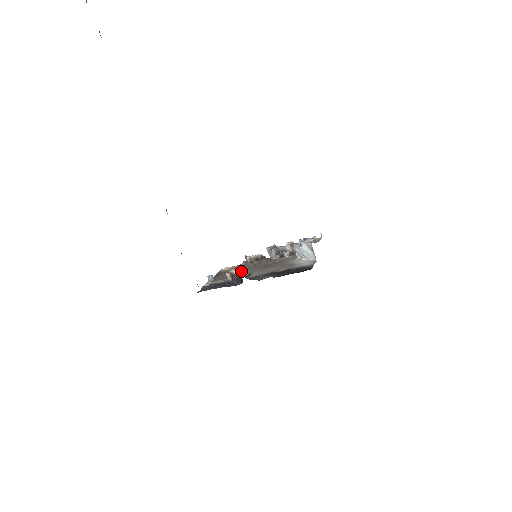
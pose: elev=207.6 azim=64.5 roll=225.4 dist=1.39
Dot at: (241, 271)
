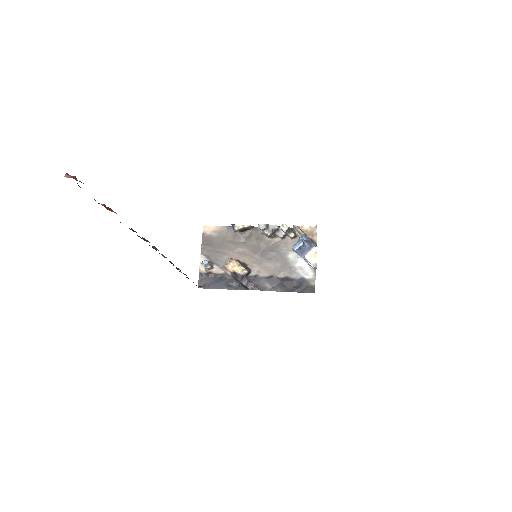
Dot at: (241, 268)
